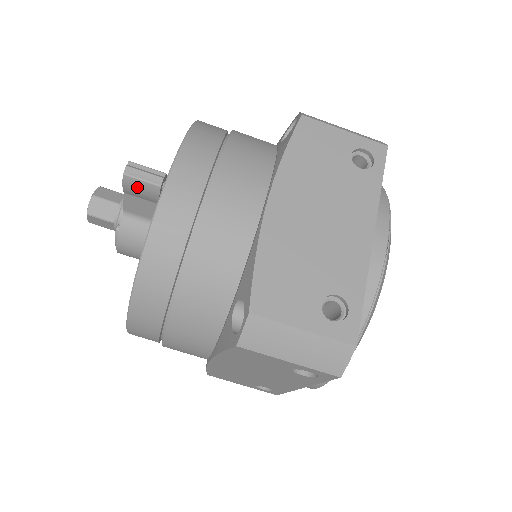
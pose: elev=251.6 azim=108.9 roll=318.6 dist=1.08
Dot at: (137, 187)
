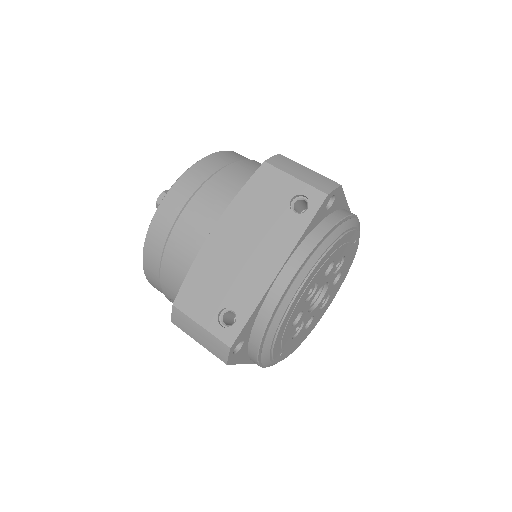
Dot at: occluded
